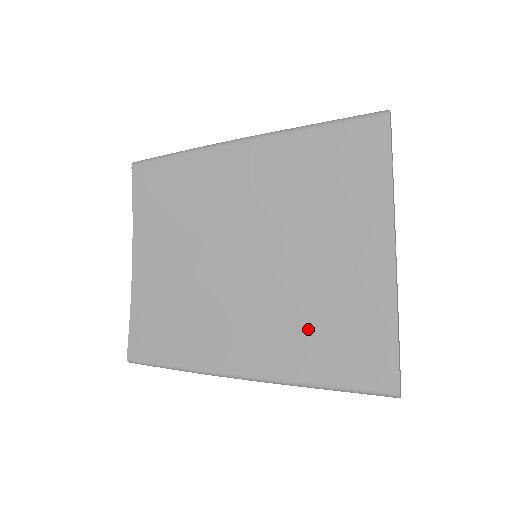
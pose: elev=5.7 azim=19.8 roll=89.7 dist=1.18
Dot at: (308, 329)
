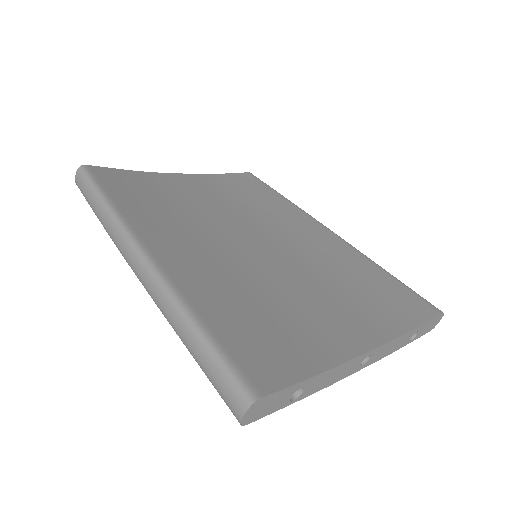
Dot at: (239, 296)
